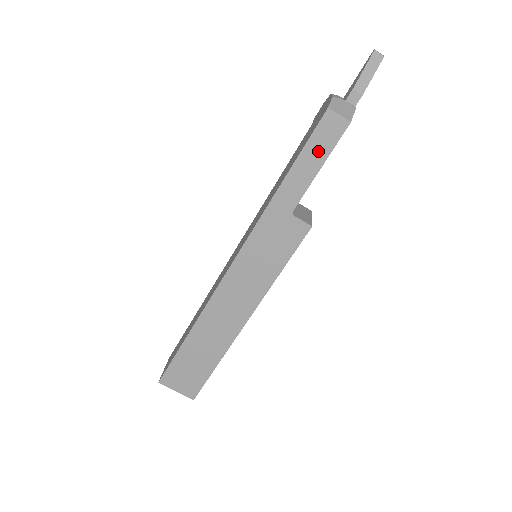
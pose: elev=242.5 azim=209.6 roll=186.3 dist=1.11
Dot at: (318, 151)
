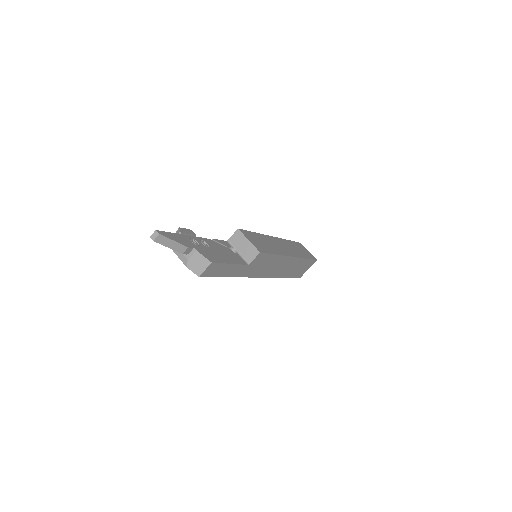
Dot at: (221, 270)
